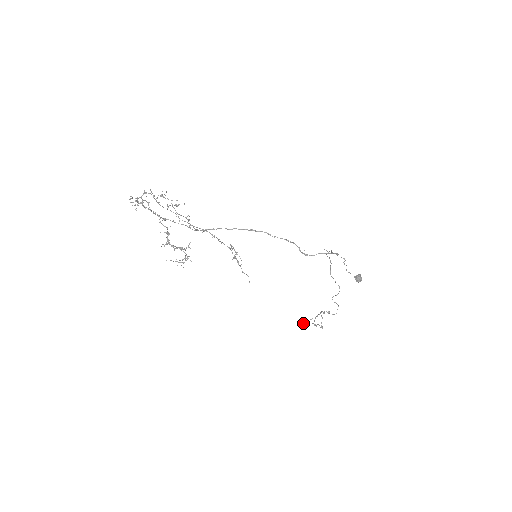
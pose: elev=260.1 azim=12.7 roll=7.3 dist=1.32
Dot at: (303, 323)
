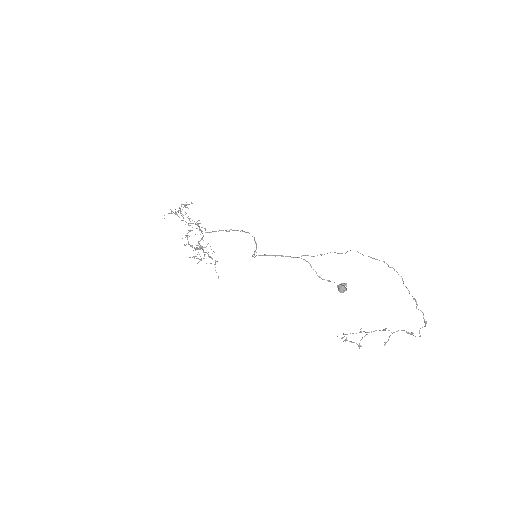
Dot at: (344, 336)
